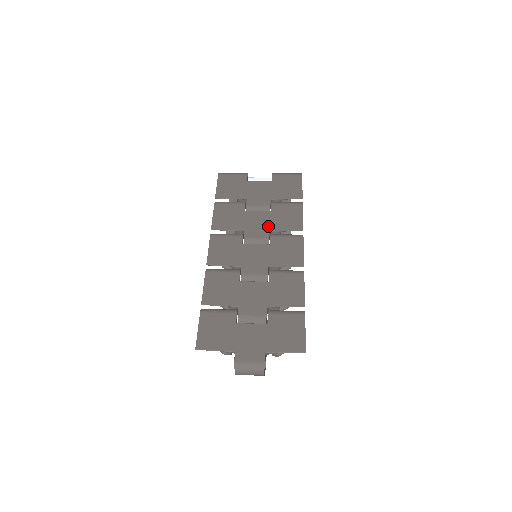
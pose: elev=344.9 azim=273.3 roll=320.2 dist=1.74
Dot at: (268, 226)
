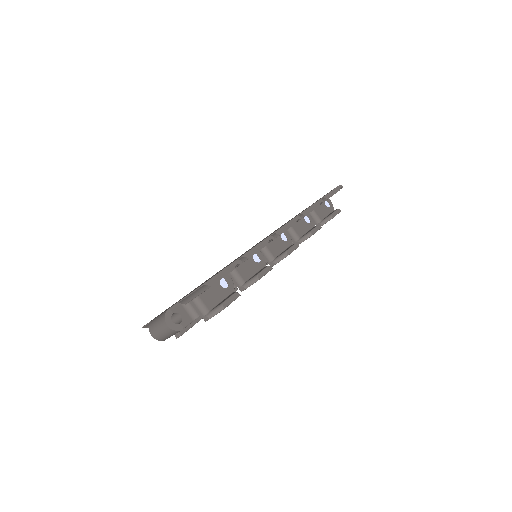
Dot at: (277, 229)
